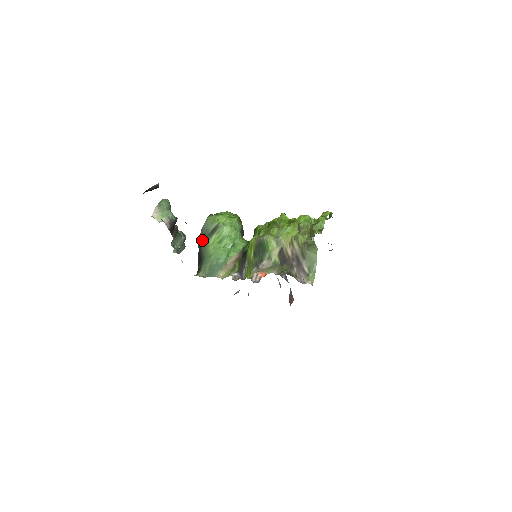
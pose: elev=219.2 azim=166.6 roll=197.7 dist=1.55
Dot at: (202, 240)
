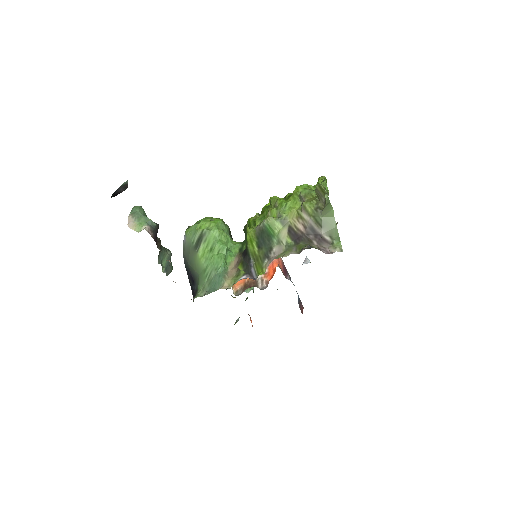
Dot at: (188, 257)
